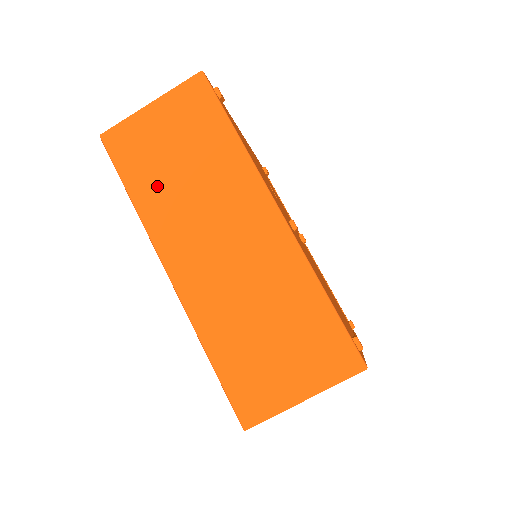
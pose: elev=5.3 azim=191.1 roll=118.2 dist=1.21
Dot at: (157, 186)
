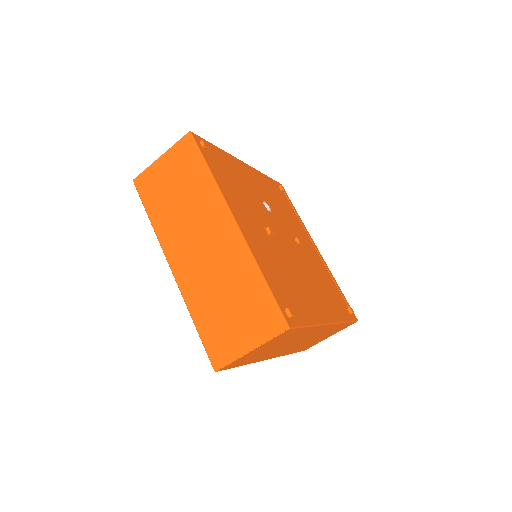
Dot at: (164, 211)
